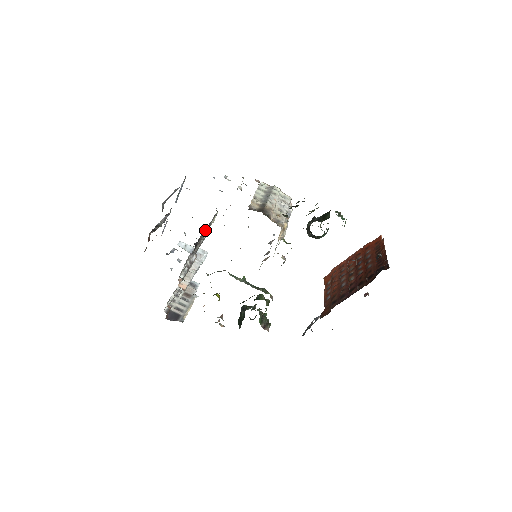
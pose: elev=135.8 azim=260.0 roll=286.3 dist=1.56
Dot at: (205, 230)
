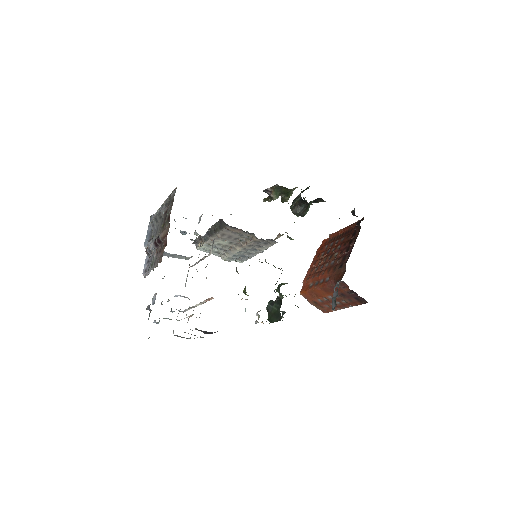
Dot at: occluded
